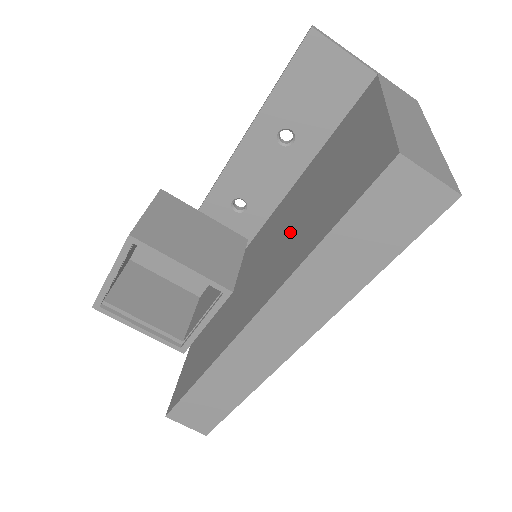
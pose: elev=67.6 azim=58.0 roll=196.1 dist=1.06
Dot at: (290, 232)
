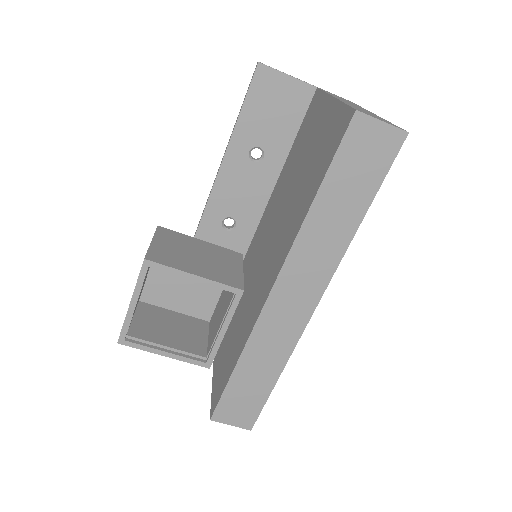
Dot at: (283, 218)
